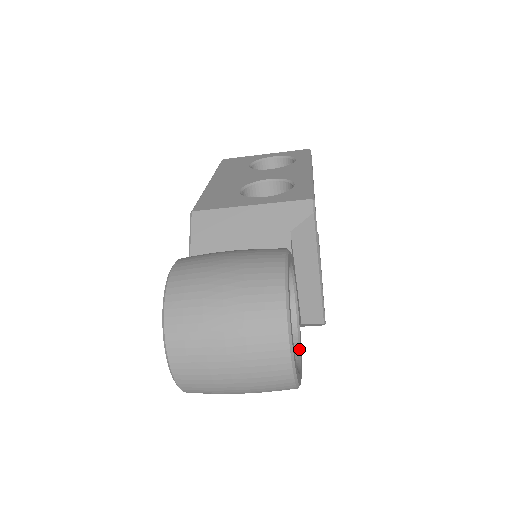
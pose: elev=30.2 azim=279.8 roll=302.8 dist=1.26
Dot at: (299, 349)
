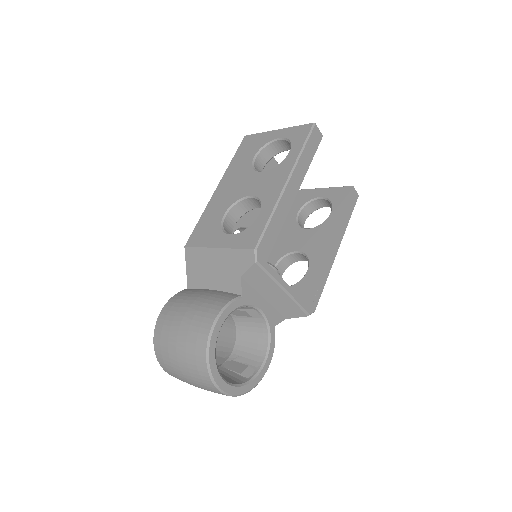
Dot at: (267, 352)
